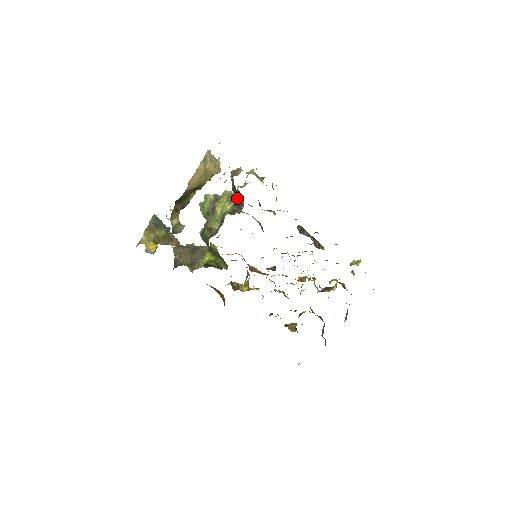
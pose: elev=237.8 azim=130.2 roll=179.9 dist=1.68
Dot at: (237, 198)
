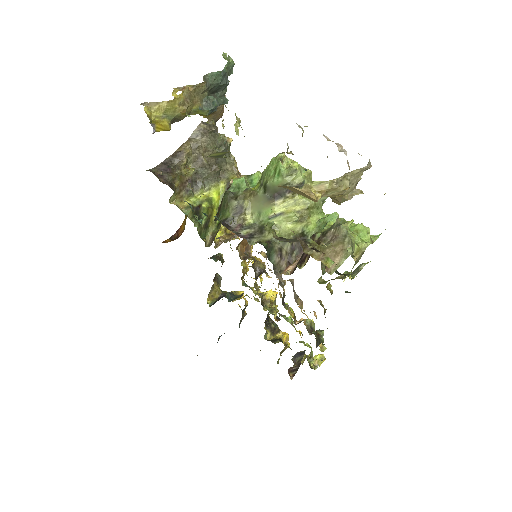
Dot at: (311, 231)
